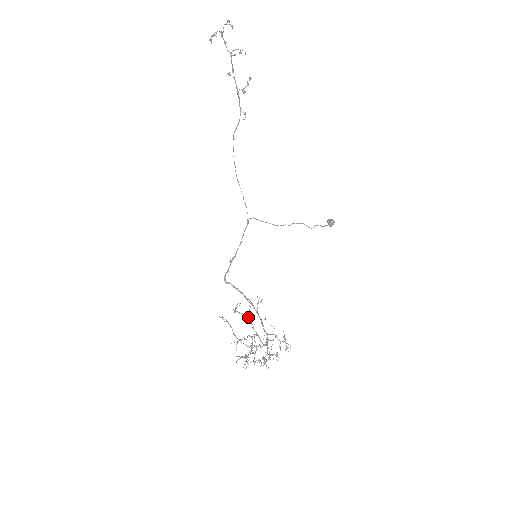
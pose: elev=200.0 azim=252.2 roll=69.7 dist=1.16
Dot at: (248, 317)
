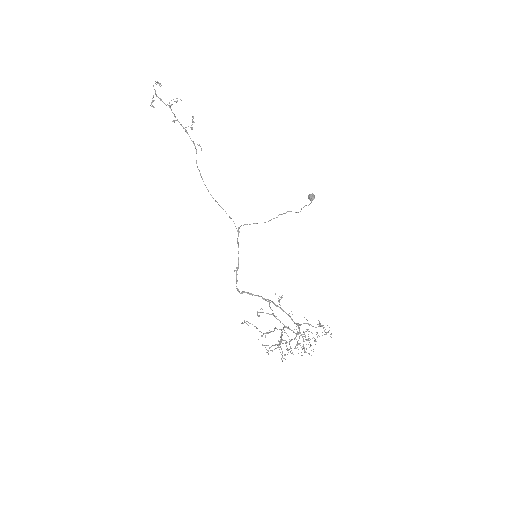
Dot at: (271, 314)
